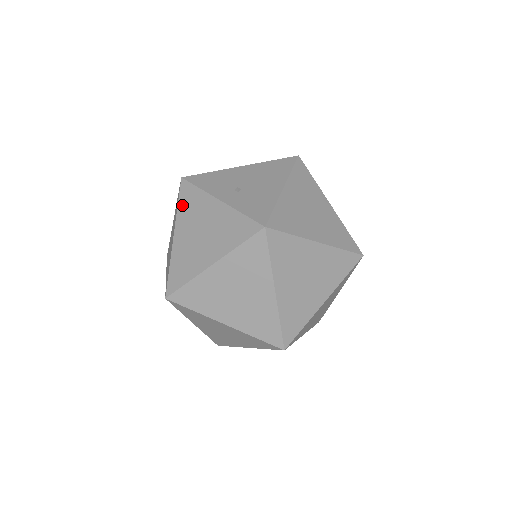
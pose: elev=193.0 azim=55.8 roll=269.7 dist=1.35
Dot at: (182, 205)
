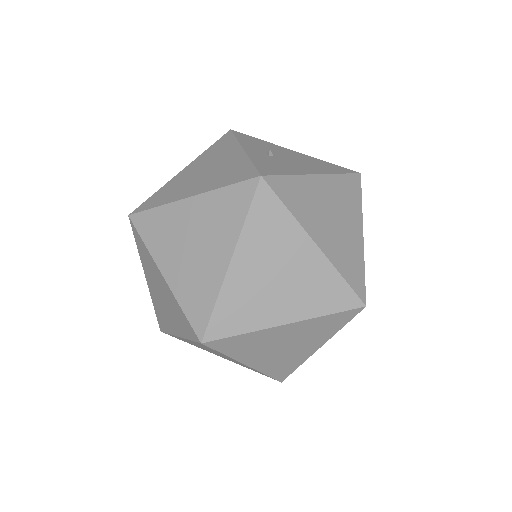
Dot at: (211, 148)
